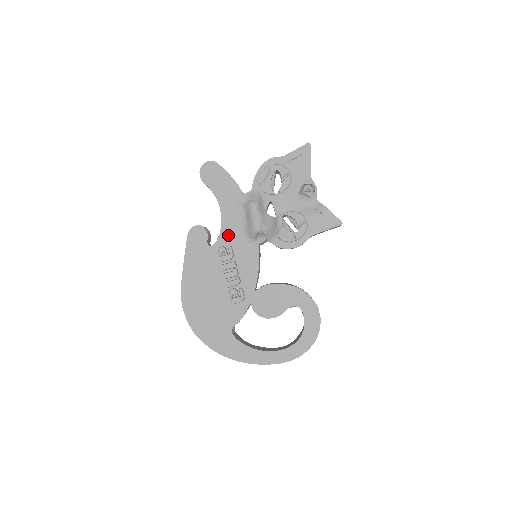
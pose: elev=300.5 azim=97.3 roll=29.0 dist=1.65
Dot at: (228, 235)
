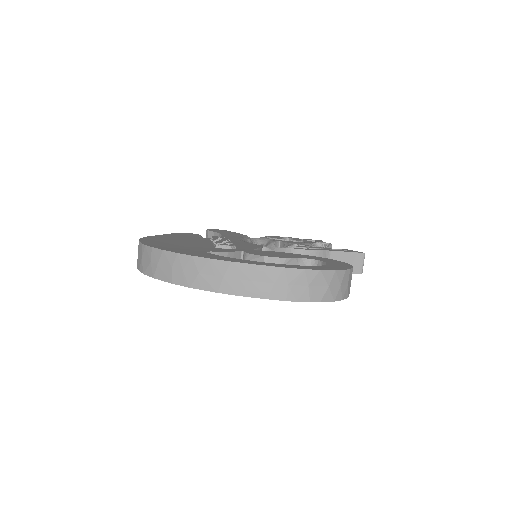
Dot at: occluded
